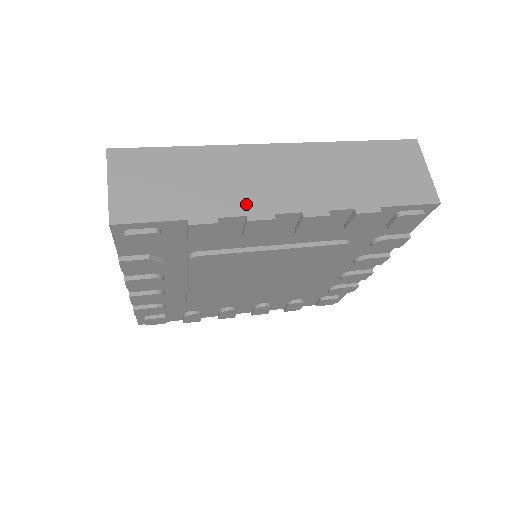
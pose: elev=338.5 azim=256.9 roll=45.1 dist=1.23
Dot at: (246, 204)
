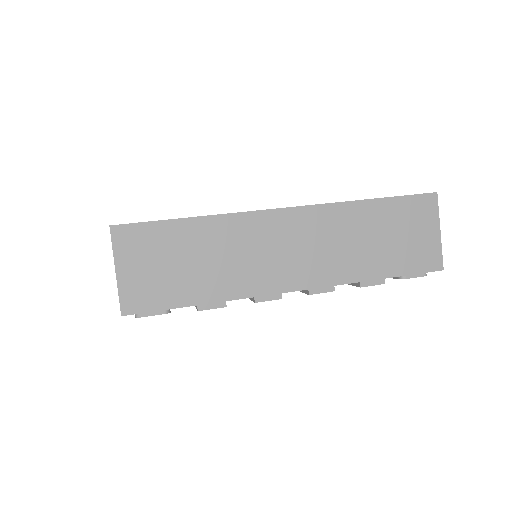
Dot at: (254, 284)
